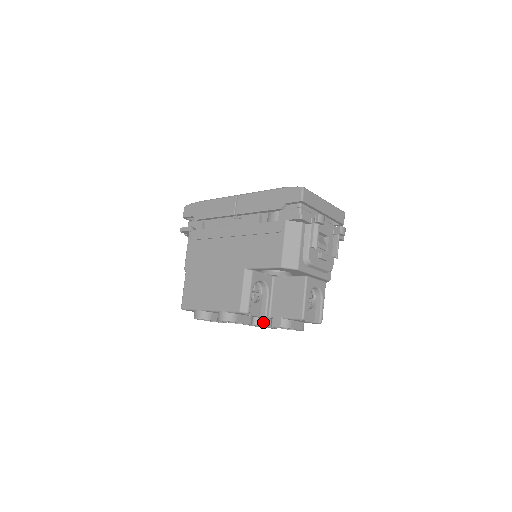
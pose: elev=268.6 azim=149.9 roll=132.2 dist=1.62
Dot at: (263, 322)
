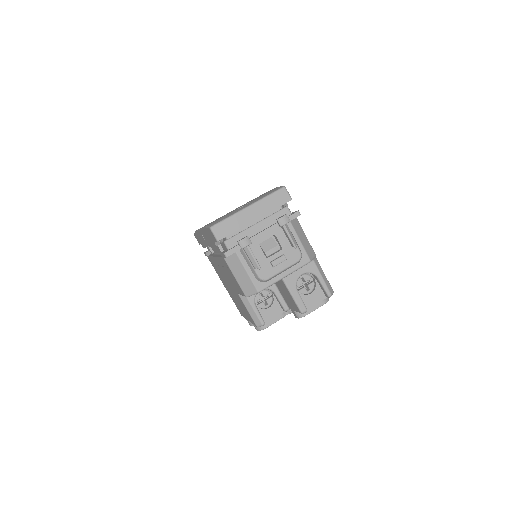
Dot at: occluded
